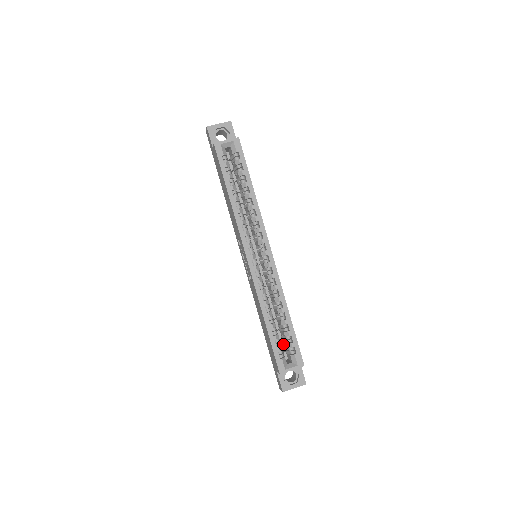
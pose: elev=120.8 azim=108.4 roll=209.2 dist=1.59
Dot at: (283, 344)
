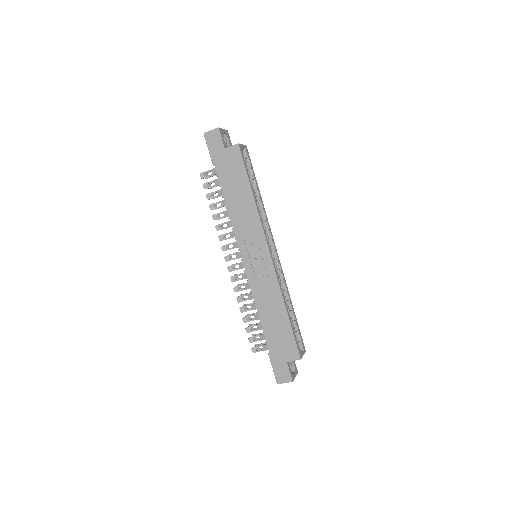
Dot at: occluded
